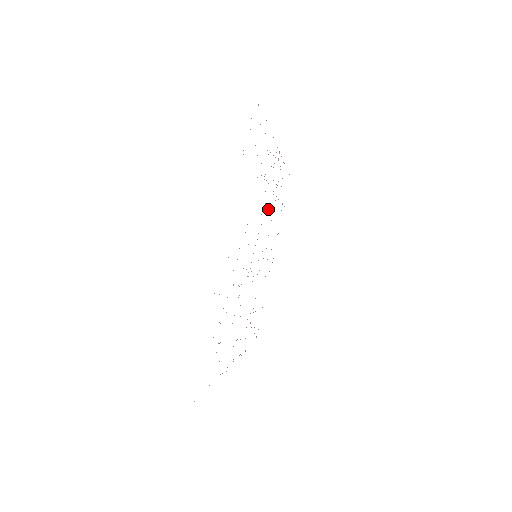
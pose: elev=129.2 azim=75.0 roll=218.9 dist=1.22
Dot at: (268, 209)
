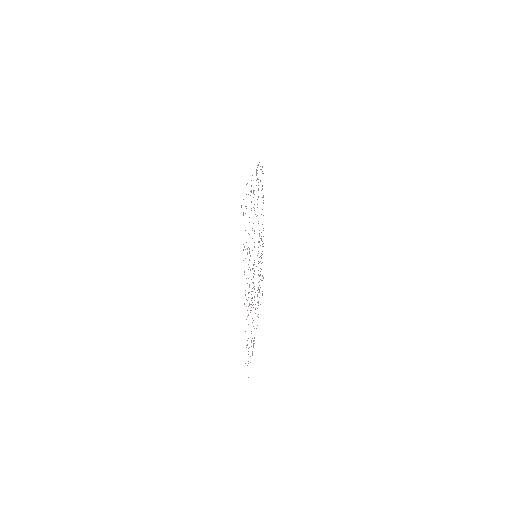
Dot at: (257, 215)
